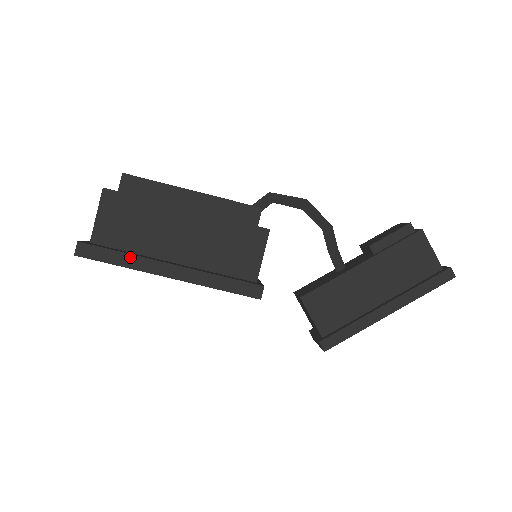
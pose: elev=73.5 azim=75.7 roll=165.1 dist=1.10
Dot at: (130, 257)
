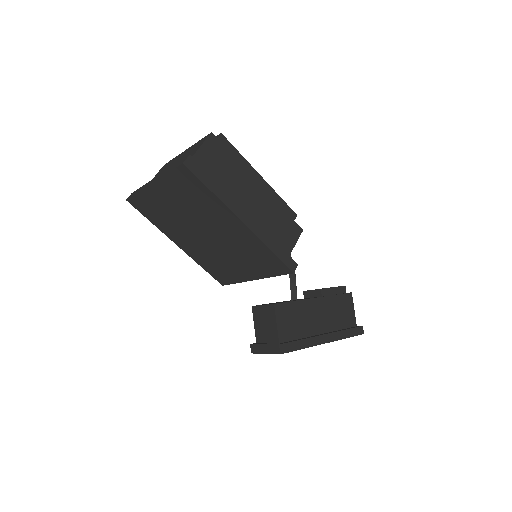
Dot at: (222, 190)
